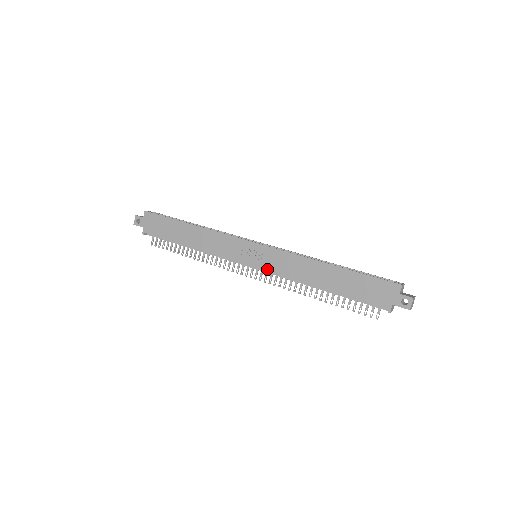
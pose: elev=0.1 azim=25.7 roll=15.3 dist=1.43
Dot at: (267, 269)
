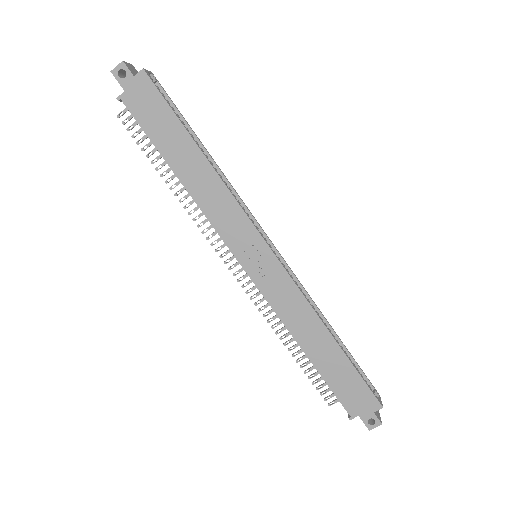
Dot at: (261, 287)
